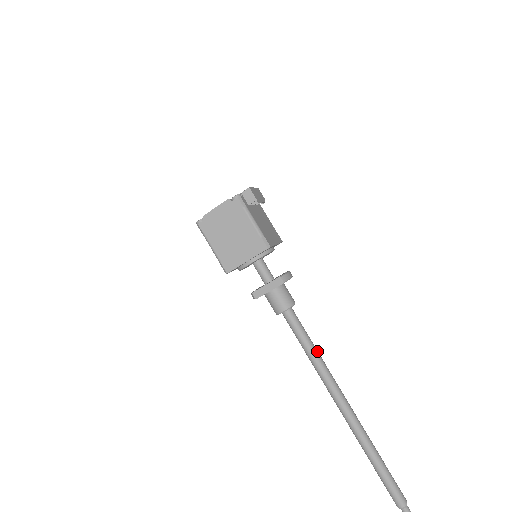
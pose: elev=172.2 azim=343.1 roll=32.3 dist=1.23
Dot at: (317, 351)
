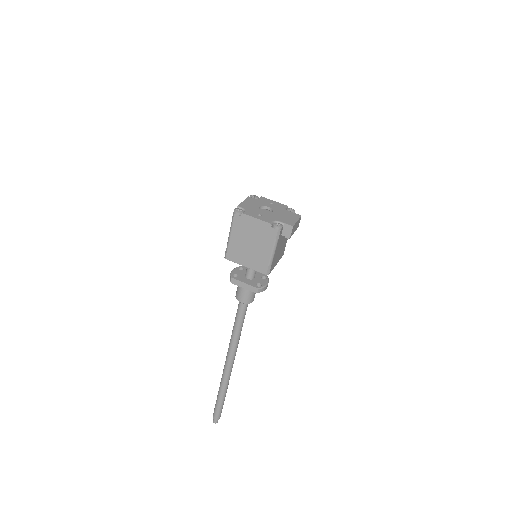
Dot at: occluded
